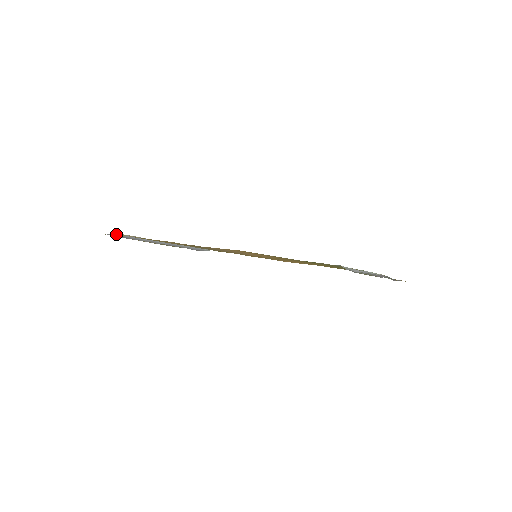
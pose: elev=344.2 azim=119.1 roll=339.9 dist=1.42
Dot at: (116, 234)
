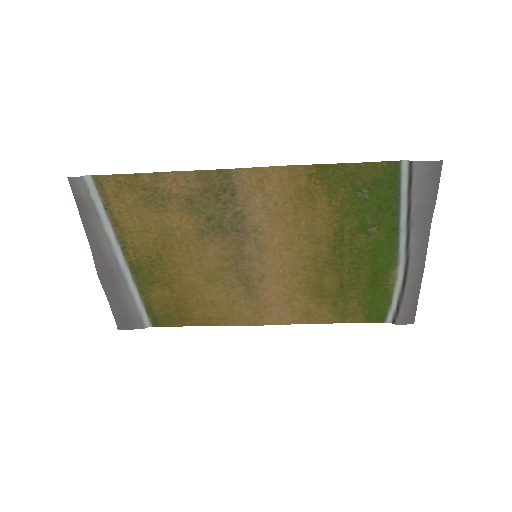
Dot at: (87, 185)
